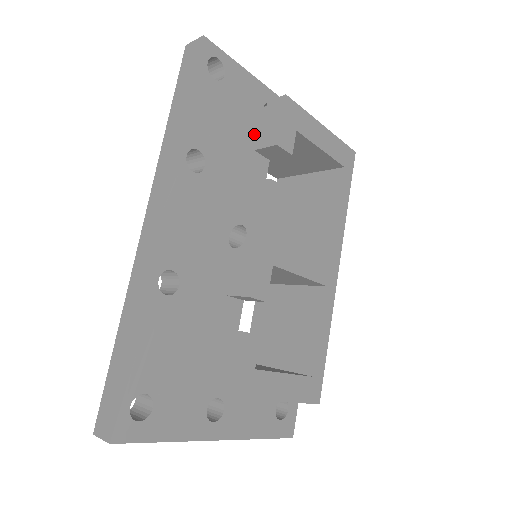
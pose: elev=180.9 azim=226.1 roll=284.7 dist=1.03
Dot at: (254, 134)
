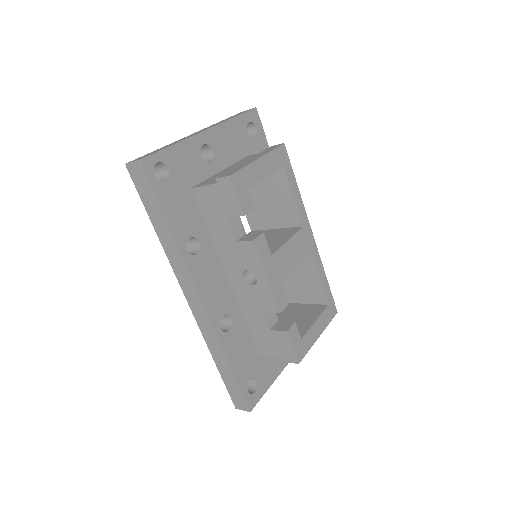
Dot at: (219, 205)
